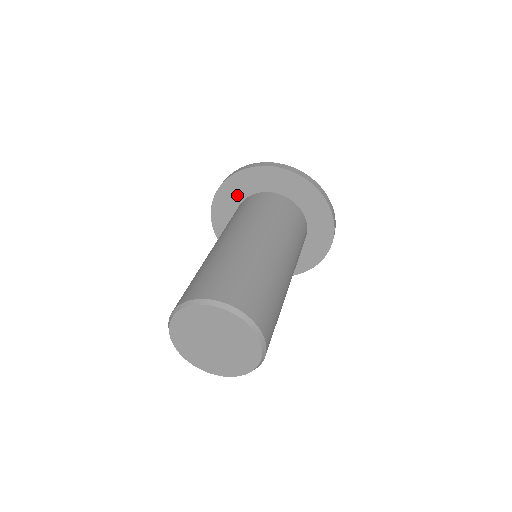
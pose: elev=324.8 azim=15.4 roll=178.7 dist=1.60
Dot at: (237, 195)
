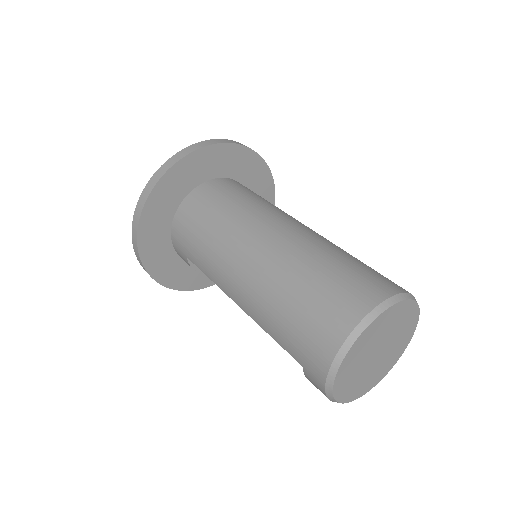
Dot at: (211, 169)
